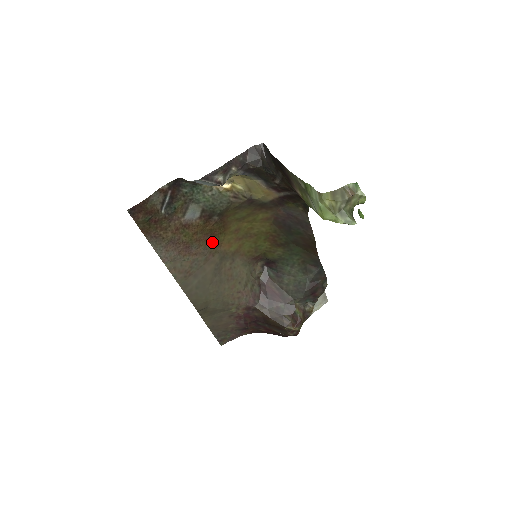
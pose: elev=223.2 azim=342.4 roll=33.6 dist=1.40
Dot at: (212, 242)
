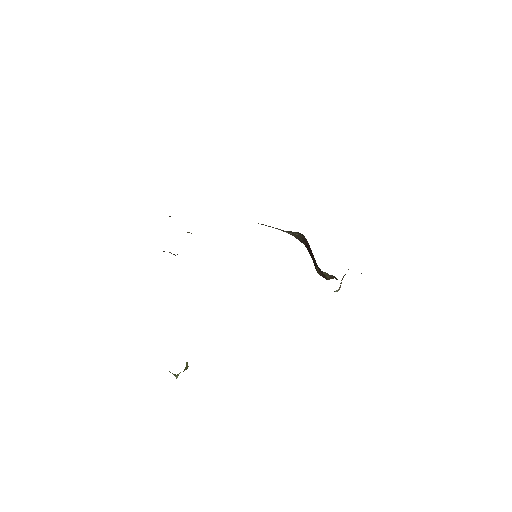
Dot at: occluded
